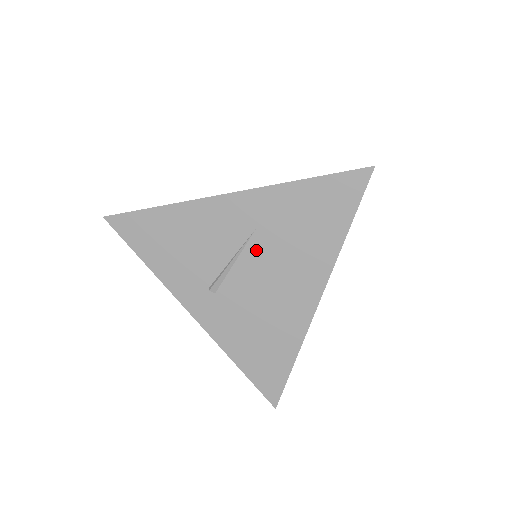
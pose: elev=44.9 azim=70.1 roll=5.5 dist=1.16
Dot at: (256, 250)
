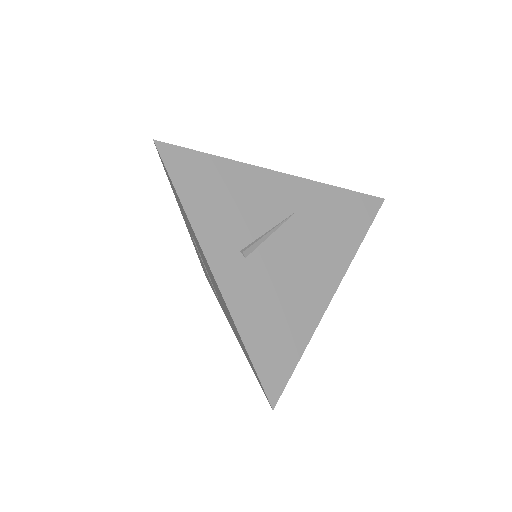
Dot at: (293, 229)
